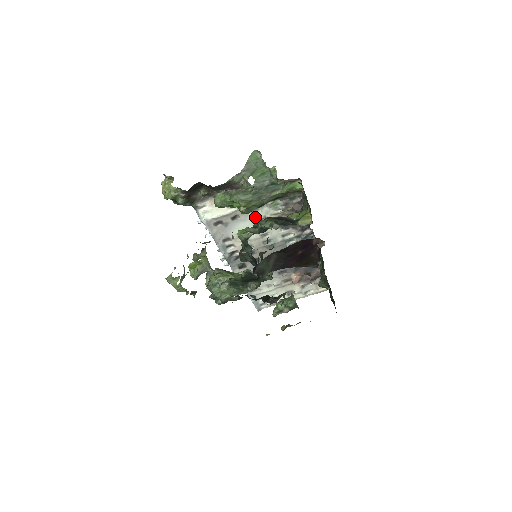
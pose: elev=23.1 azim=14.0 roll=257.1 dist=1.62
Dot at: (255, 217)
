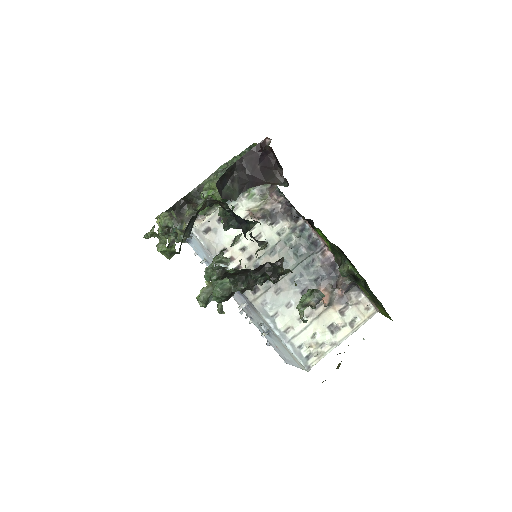
Dot at: (239, 215)
